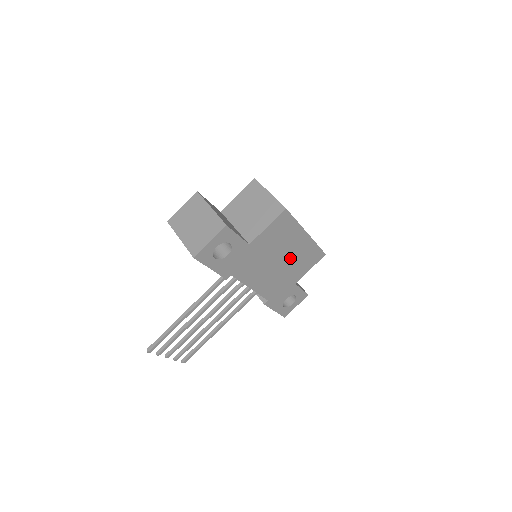
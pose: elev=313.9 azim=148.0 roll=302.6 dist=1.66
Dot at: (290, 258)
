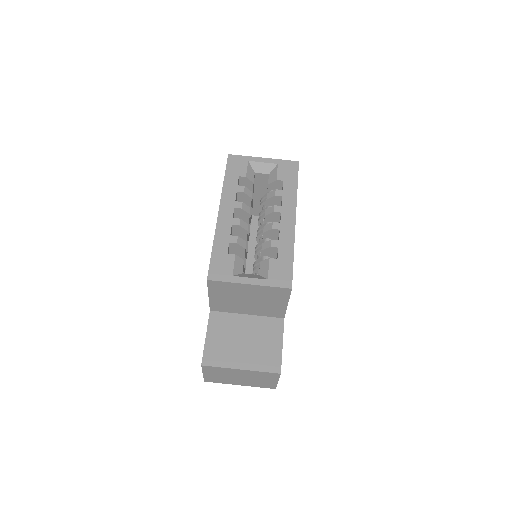
Dot at: occluded
